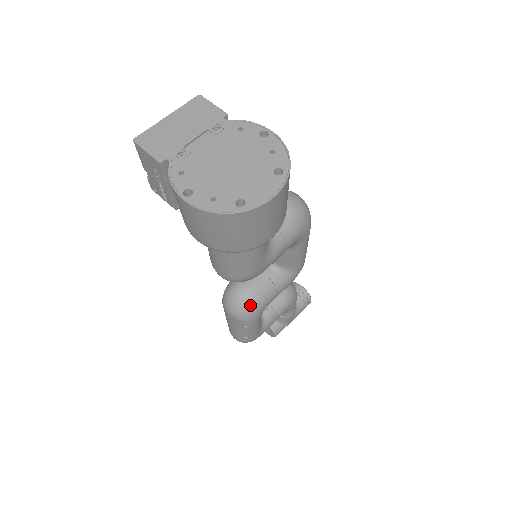
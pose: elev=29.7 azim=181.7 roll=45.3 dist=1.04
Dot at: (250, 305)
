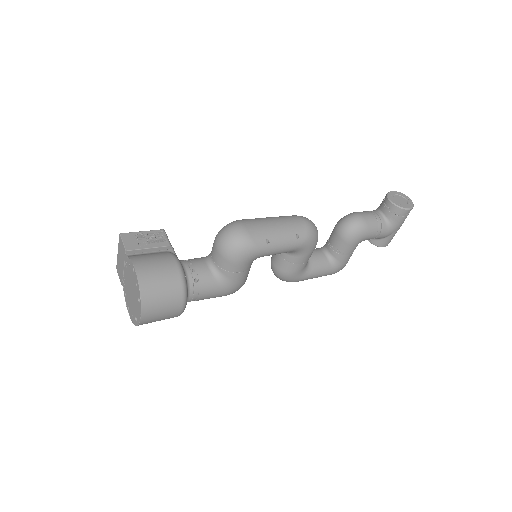
Dot at: (282, 278)
